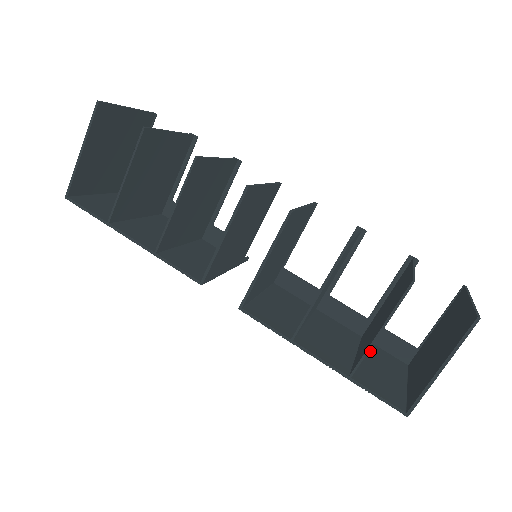
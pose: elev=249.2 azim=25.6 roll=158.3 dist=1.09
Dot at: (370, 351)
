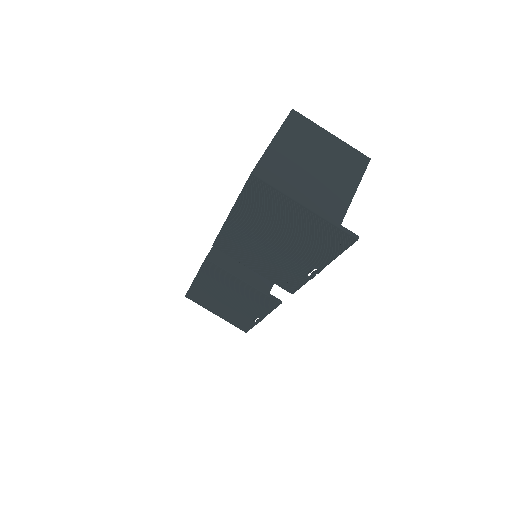
Dot at: (300, 232)
